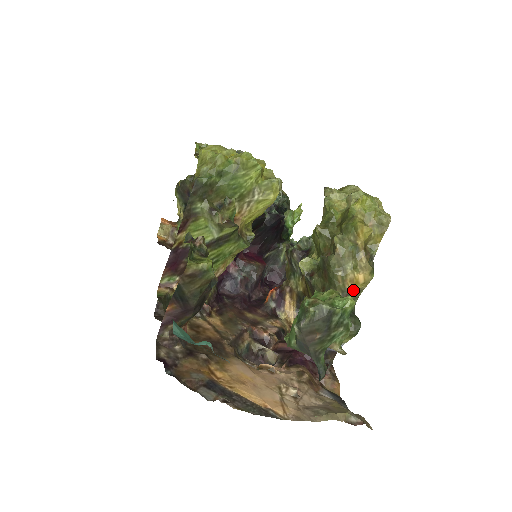
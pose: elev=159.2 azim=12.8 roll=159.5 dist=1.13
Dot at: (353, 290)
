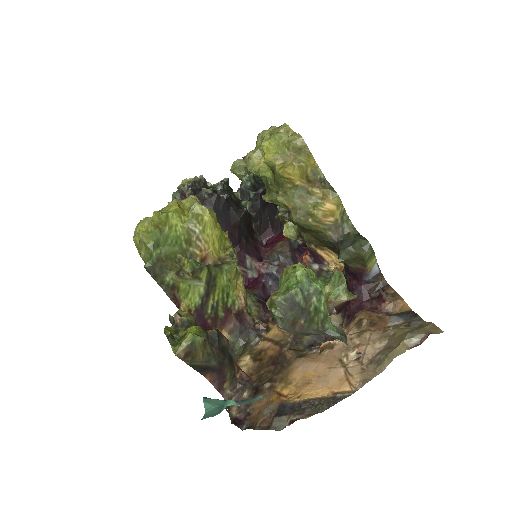
Dot at: (336, 219)
